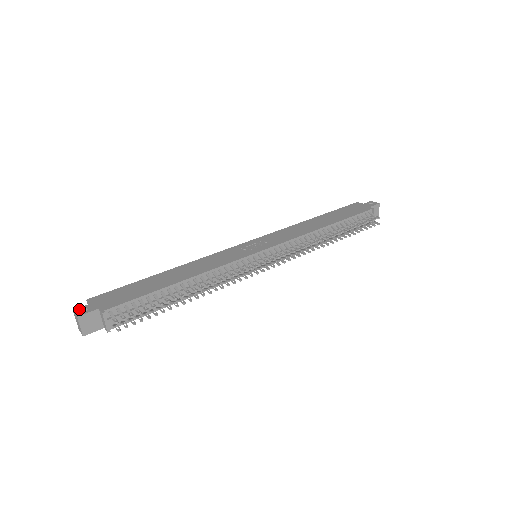
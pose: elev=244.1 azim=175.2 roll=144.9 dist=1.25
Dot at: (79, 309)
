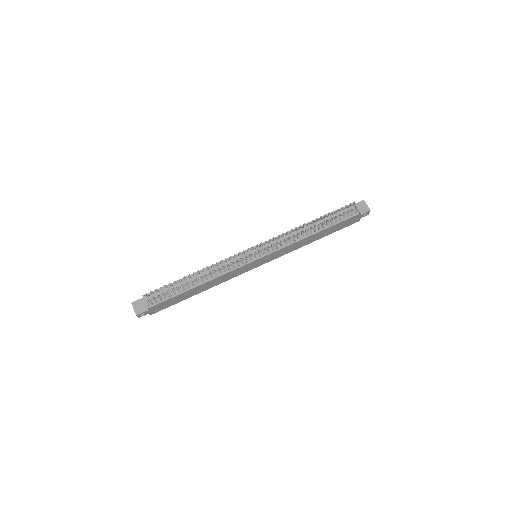
Dot at: occluded
